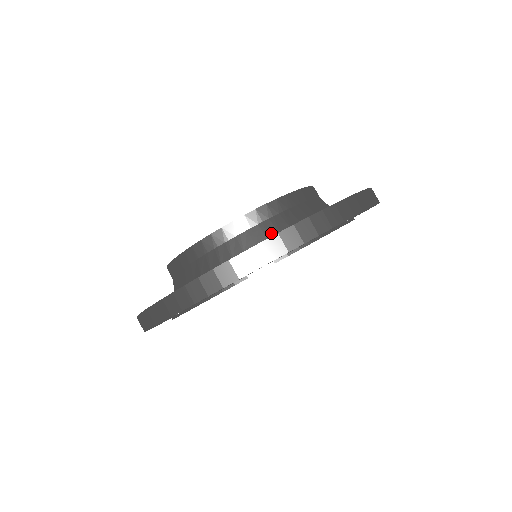
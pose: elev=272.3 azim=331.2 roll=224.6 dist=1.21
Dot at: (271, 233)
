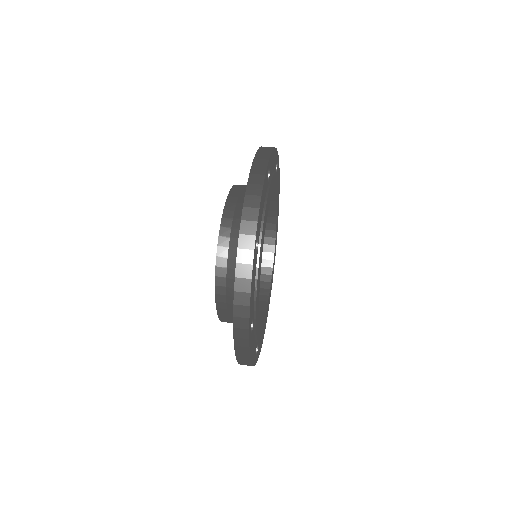
Dot at: occluded
